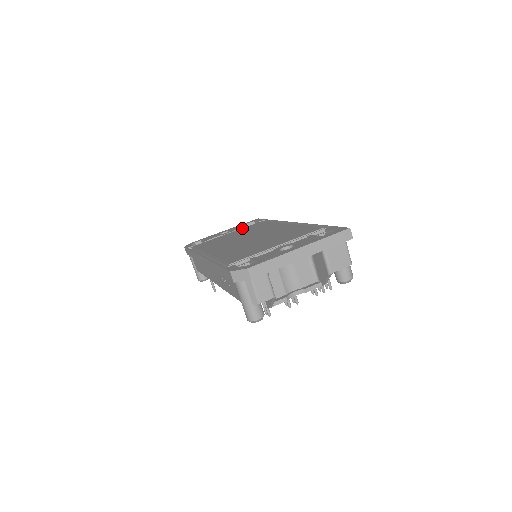
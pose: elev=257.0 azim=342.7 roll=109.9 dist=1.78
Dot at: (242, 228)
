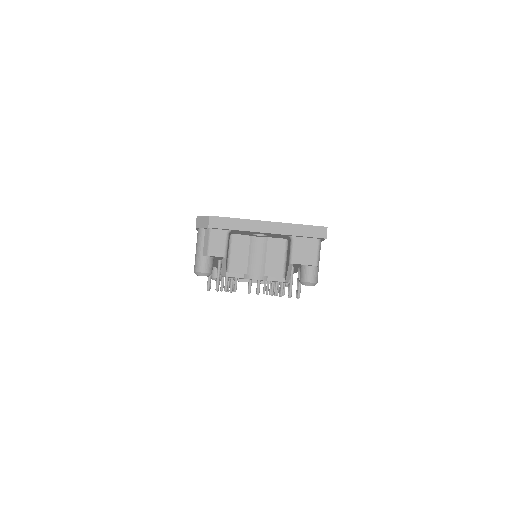
Dot at: occluded
